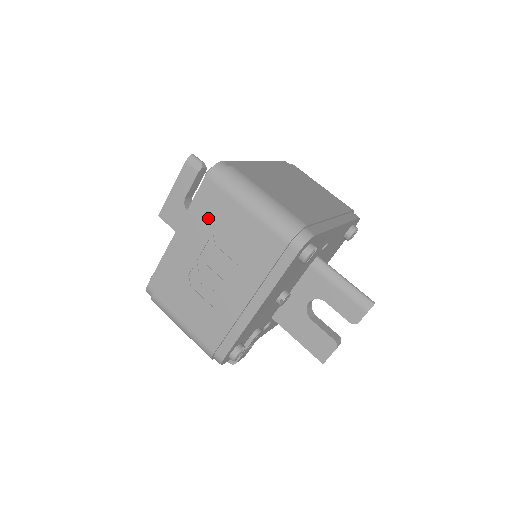
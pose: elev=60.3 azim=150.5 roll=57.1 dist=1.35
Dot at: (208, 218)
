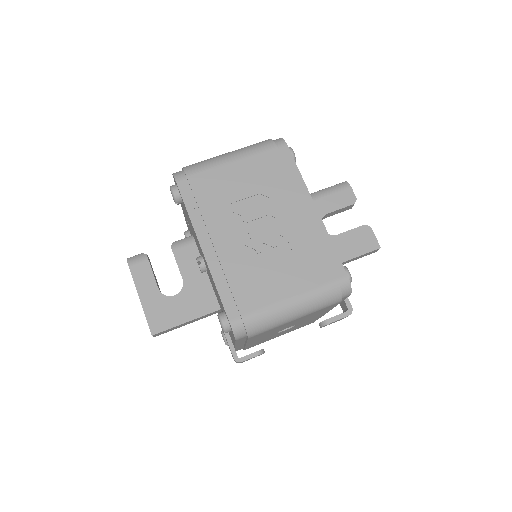
Dot at: (212, 201)
